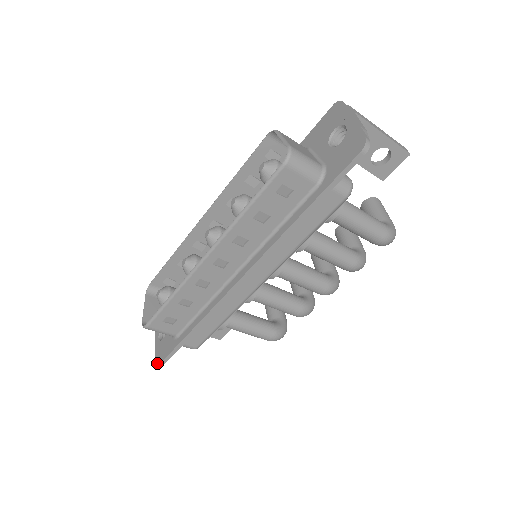
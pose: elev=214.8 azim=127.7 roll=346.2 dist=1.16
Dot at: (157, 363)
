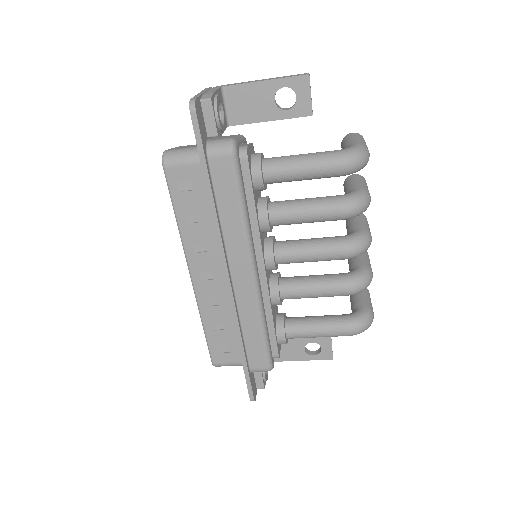
Dot at: (250, 397)
